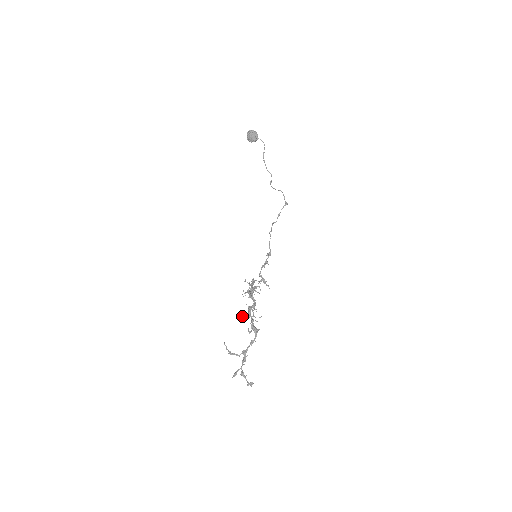
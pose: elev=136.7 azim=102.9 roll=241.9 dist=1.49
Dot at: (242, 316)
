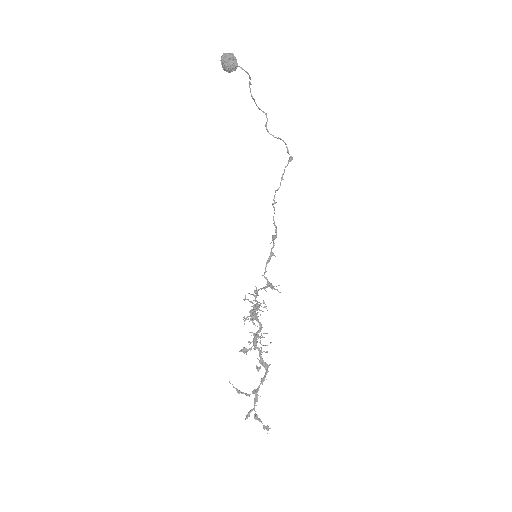
Dot at: (246, 352)
